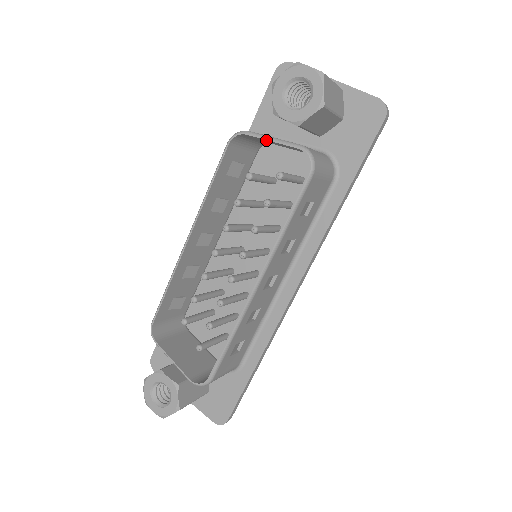
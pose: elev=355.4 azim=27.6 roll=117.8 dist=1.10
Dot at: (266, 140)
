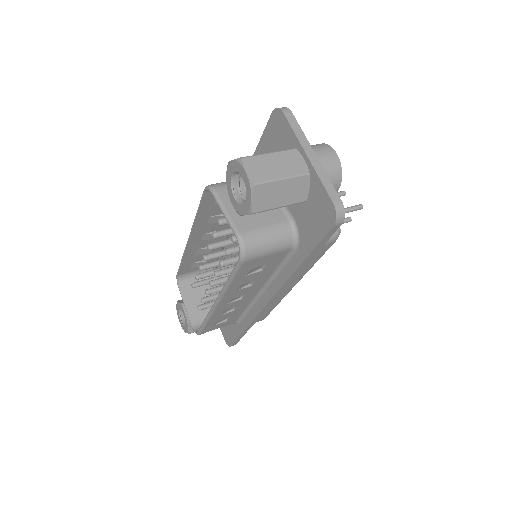
Dot at: (227, 204)
